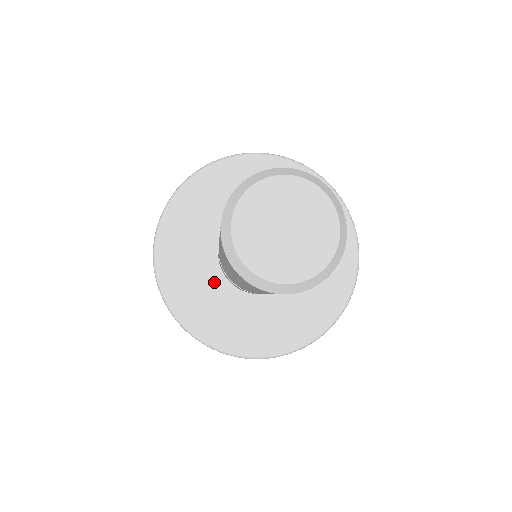
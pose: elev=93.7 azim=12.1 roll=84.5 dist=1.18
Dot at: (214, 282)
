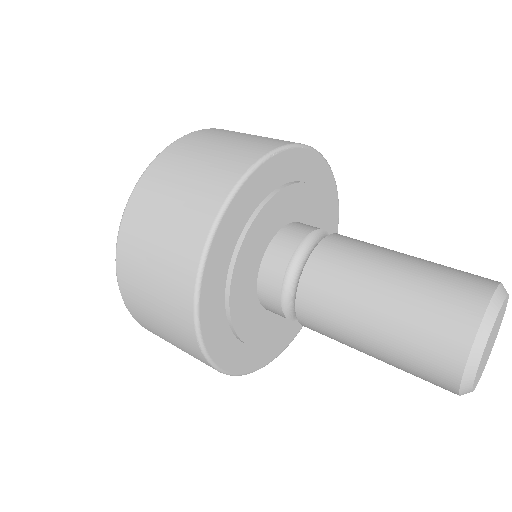
Dot at: (249, 277)
